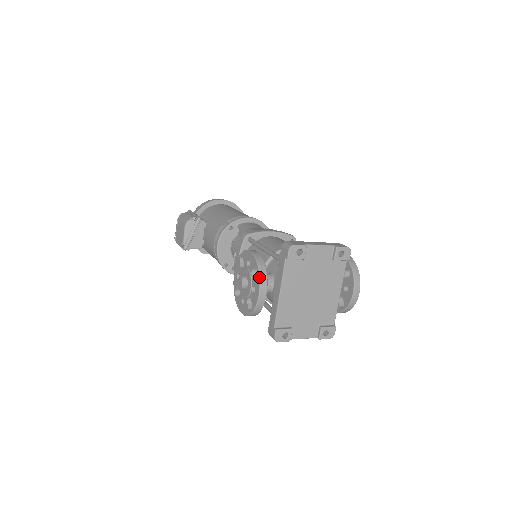
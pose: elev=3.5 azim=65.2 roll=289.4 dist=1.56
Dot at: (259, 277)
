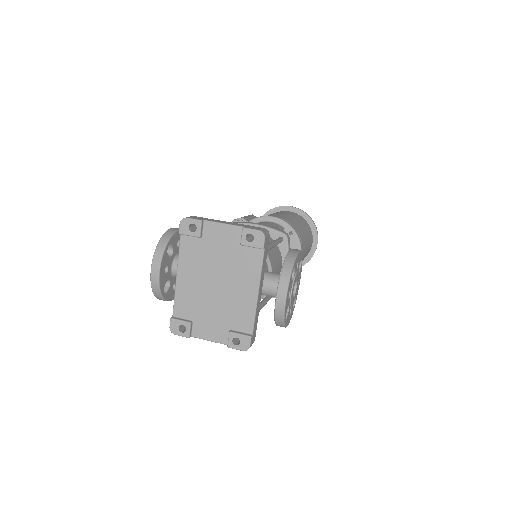
Dot at: (154, 252)
